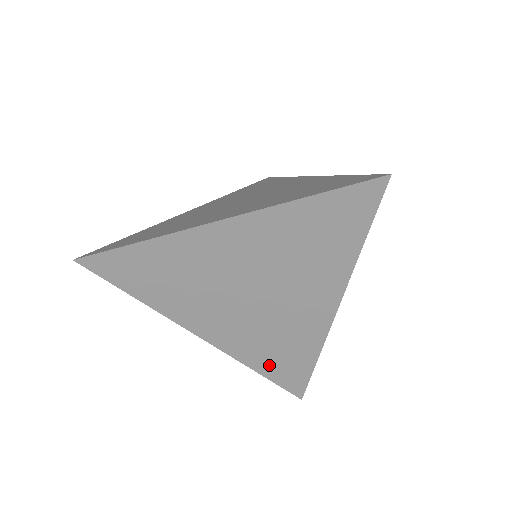
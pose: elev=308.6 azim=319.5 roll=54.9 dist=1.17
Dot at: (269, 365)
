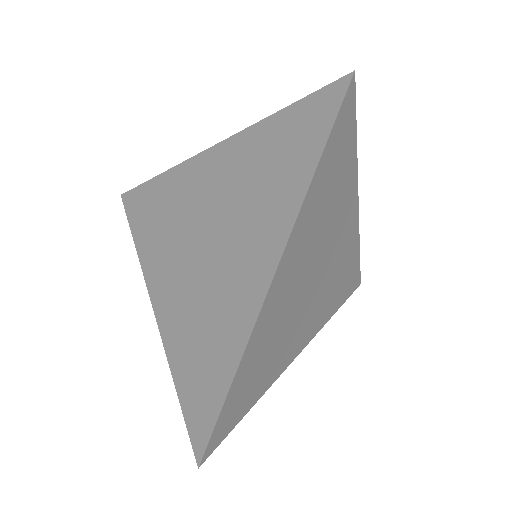
Dot at: (188, 372)
